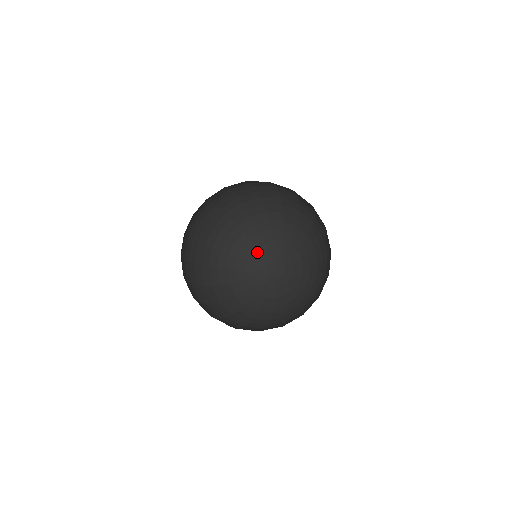
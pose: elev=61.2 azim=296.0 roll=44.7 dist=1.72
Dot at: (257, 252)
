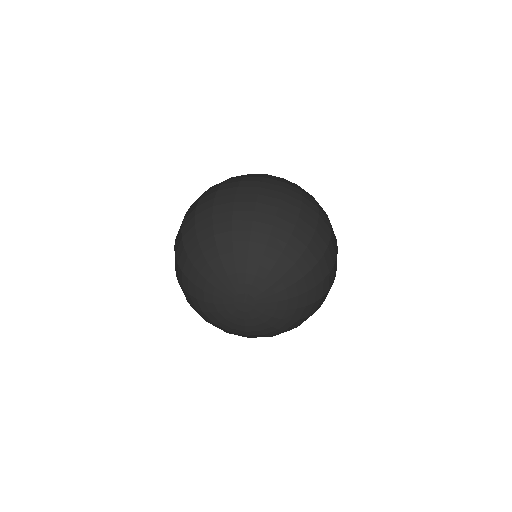
Dot at: (242, 277)
